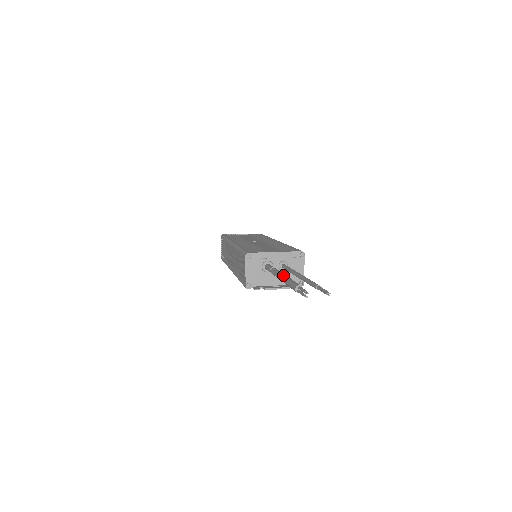
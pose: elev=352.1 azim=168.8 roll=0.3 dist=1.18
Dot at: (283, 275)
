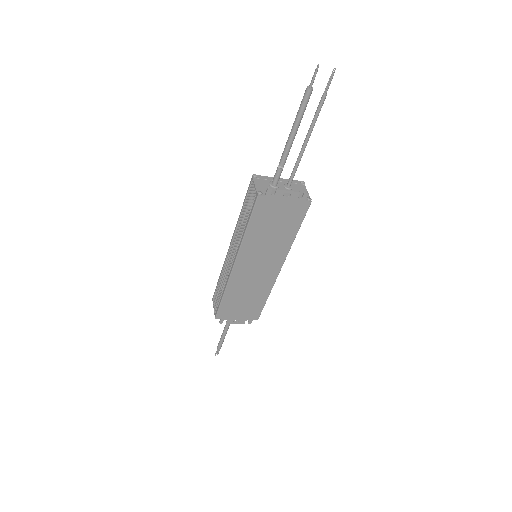
Dot at: (292, 128)
